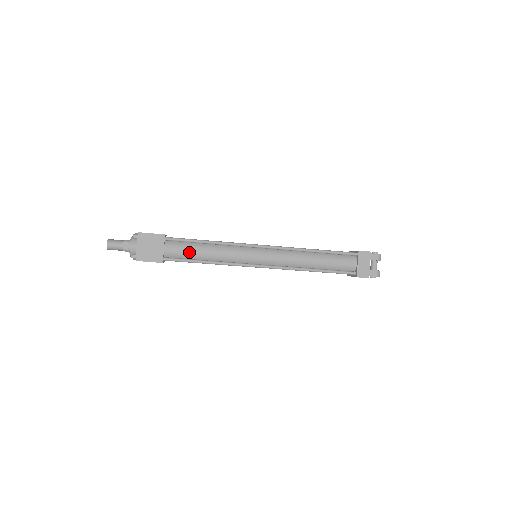
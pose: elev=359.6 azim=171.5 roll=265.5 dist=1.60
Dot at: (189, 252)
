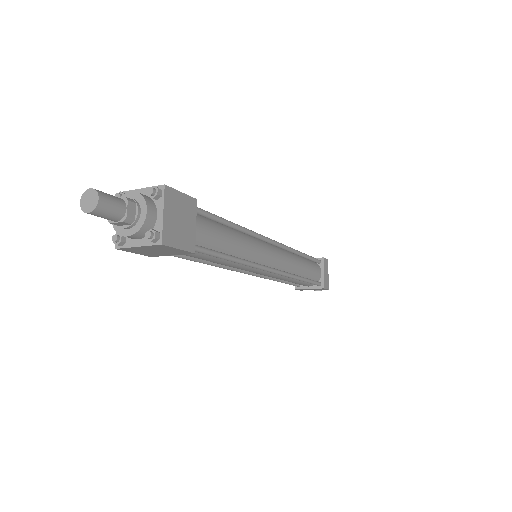
Dot at: (218, 238)
